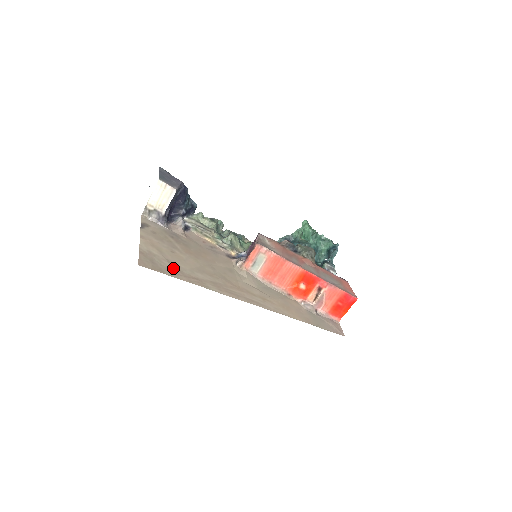
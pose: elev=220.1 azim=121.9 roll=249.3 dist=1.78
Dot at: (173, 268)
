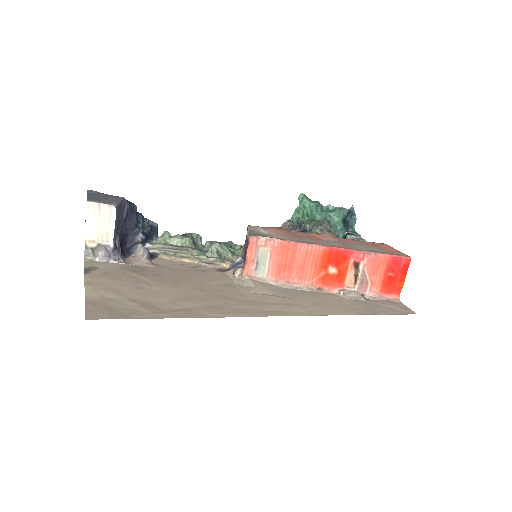
Dot at: (143, 307)
